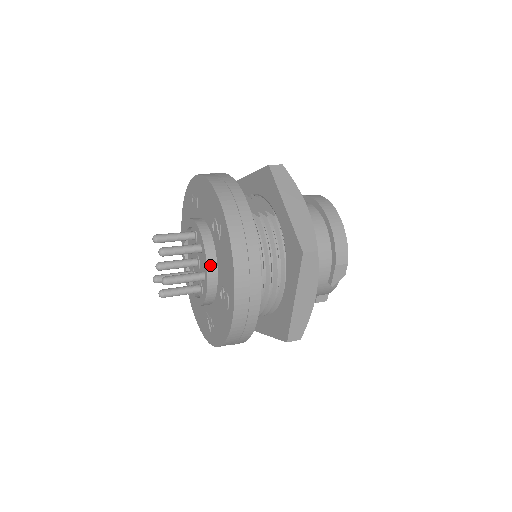
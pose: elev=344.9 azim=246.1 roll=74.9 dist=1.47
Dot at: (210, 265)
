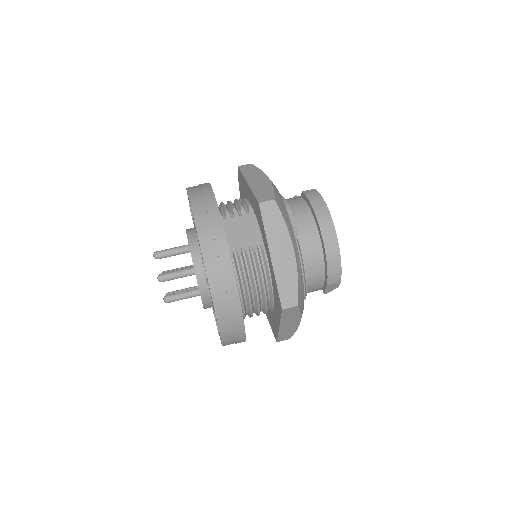
Dot at: (203, 294)
